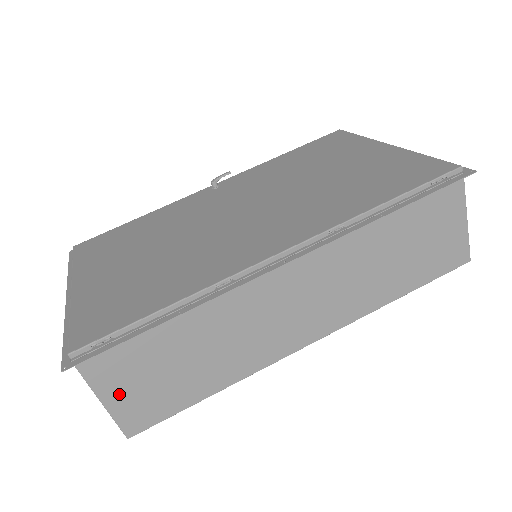
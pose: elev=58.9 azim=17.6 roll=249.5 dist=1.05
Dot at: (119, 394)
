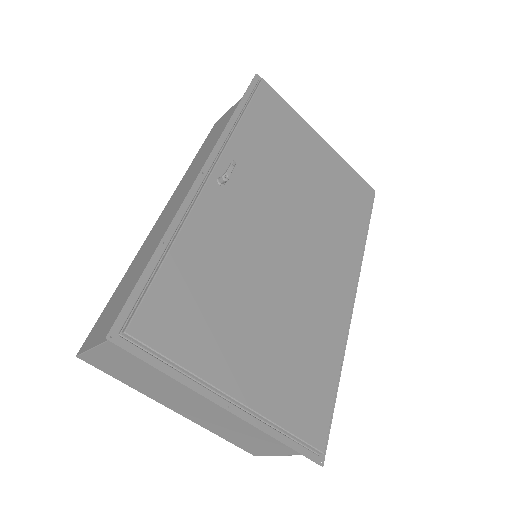
Dot at: occluded
